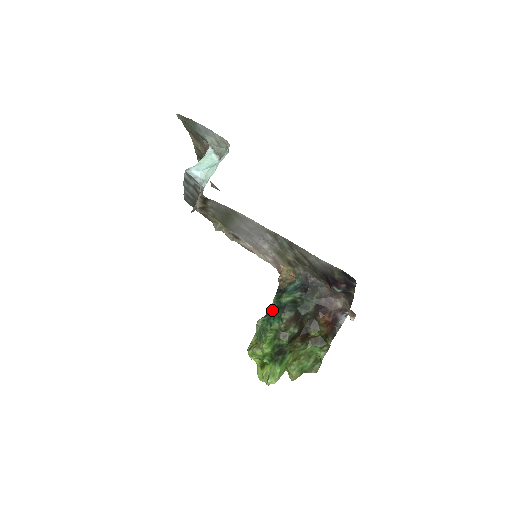
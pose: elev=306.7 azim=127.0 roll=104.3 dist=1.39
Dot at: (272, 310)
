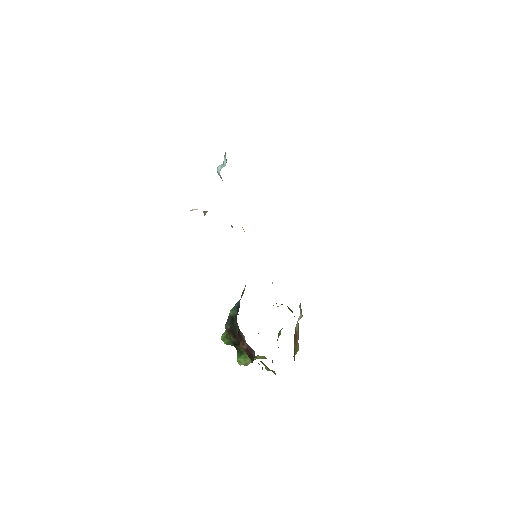
Dot at: occluded
